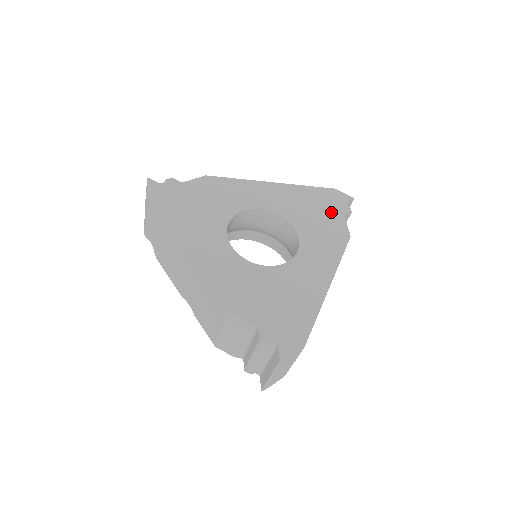
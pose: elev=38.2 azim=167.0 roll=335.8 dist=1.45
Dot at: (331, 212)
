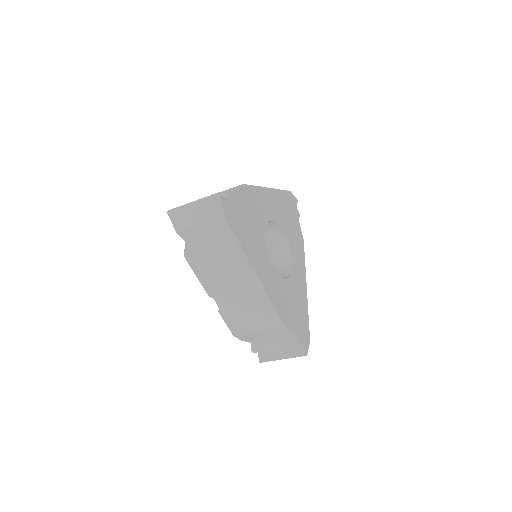
Dot at: (294, 217)
